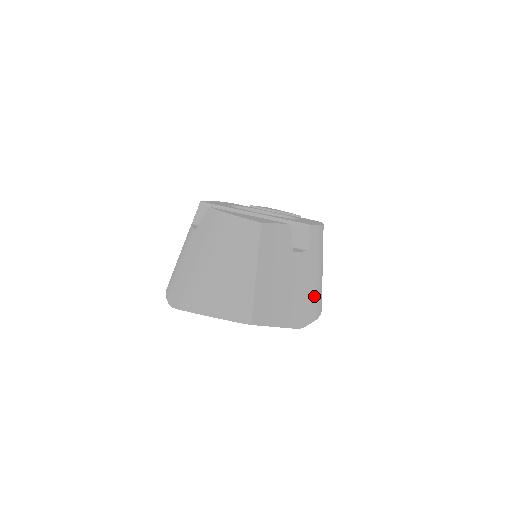
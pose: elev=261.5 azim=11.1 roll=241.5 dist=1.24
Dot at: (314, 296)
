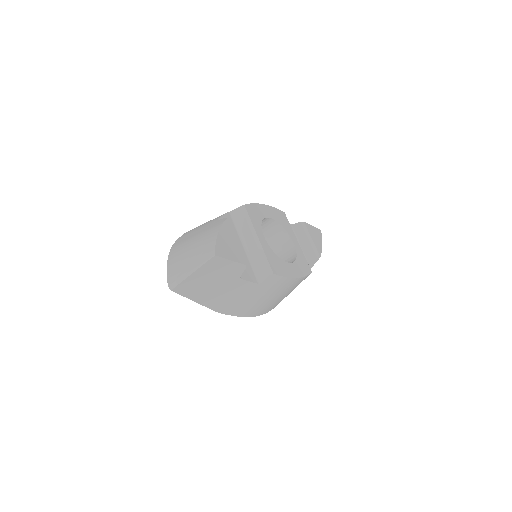
Dot at: (248, 306)
